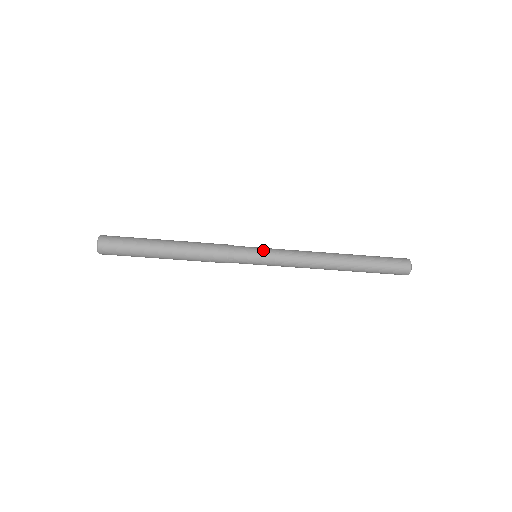
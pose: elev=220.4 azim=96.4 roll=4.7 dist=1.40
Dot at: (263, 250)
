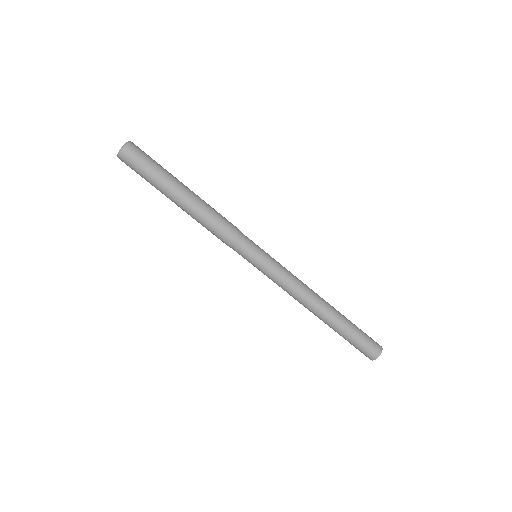
Dot at: (267, 253)
